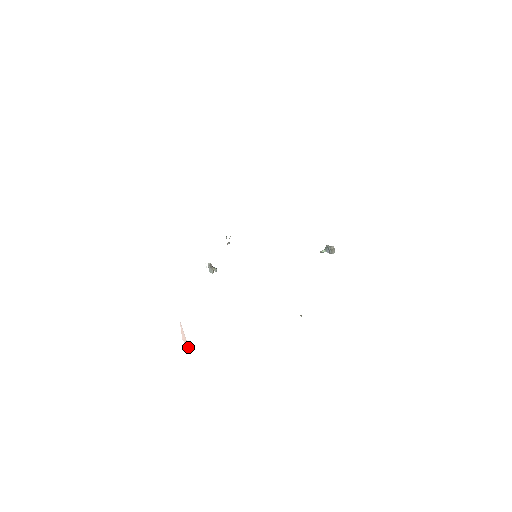
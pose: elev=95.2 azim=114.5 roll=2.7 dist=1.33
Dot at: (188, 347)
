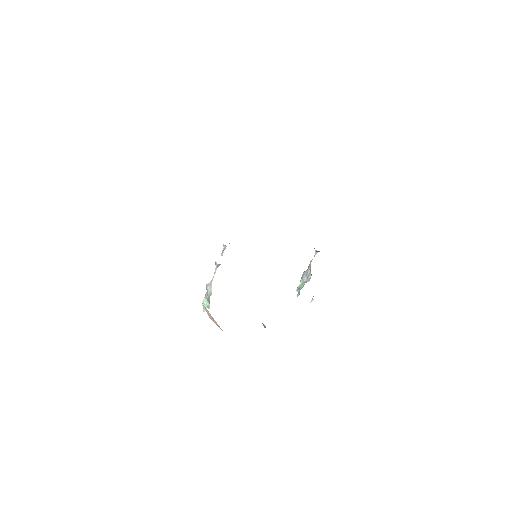
Dot at: (217, 324)
